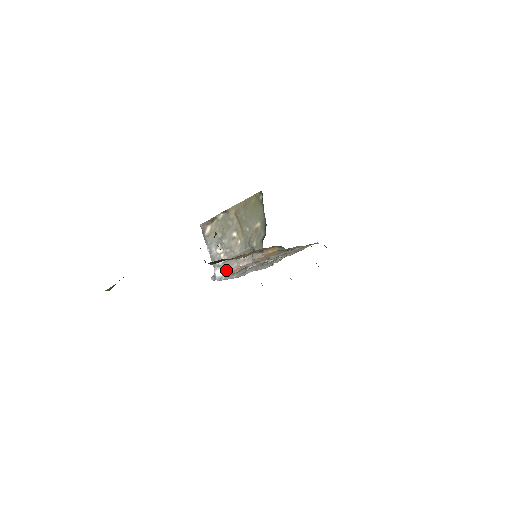
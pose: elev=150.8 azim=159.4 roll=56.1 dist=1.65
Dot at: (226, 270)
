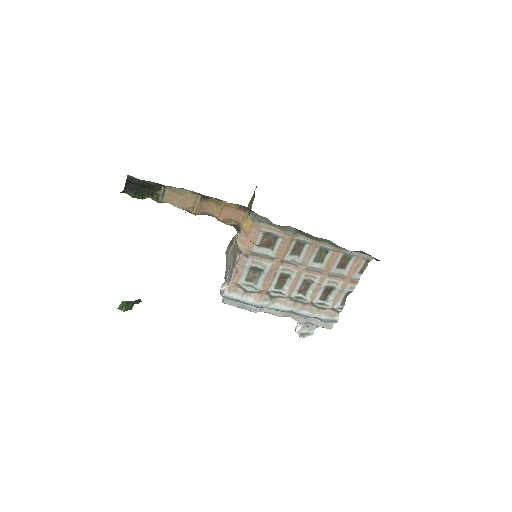
Dot at: (229, 281)
